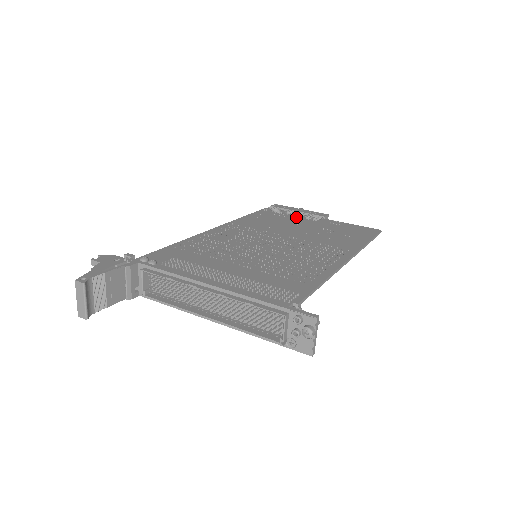
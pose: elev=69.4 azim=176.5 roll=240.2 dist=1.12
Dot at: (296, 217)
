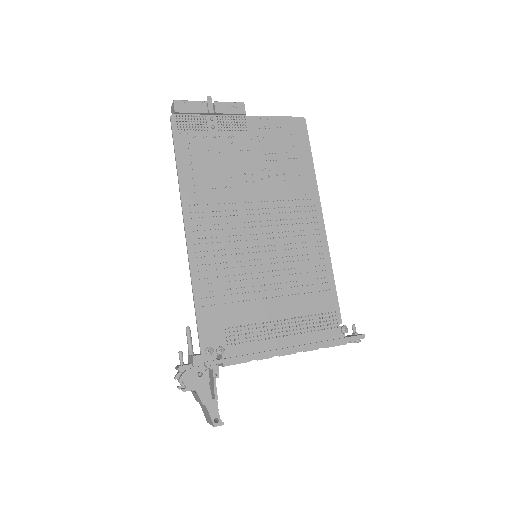
Dot at: (221, 132)
